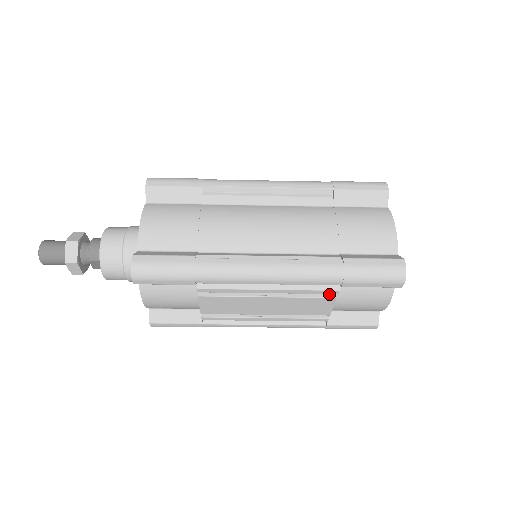
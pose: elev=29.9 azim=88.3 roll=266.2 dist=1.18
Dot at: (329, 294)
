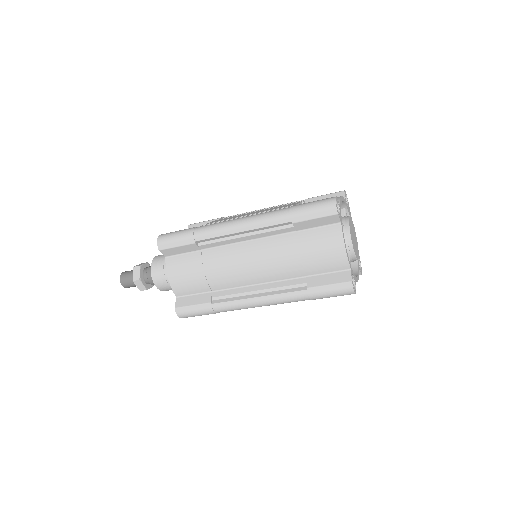
Dot at: occluded
